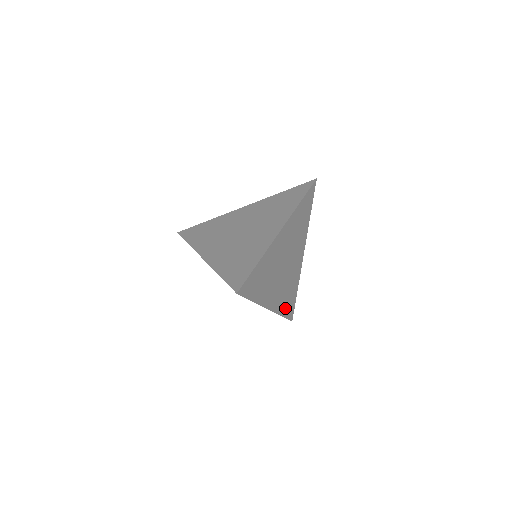
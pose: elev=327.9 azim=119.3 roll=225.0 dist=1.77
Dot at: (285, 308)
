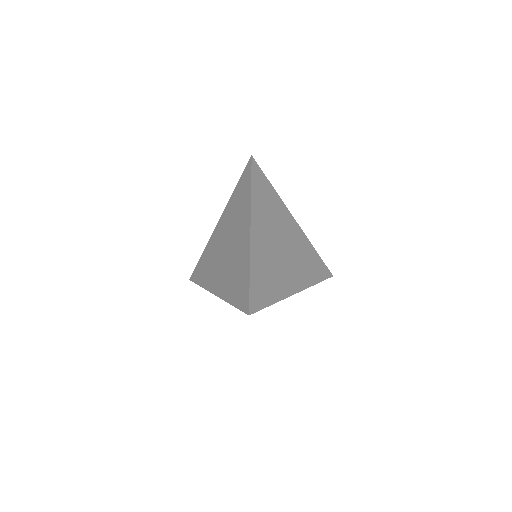
Dot at: (257, 277)
